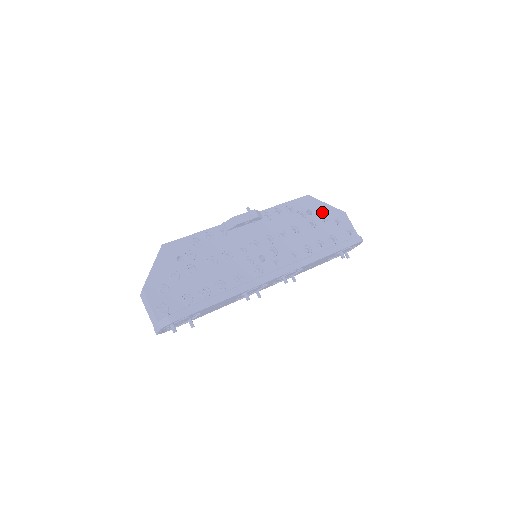
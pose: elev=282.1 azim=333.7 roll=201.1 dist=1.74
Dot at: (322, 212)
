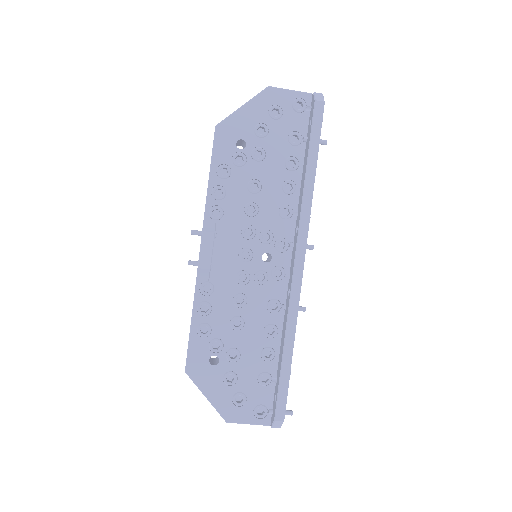
Dot at: (250, 124)
